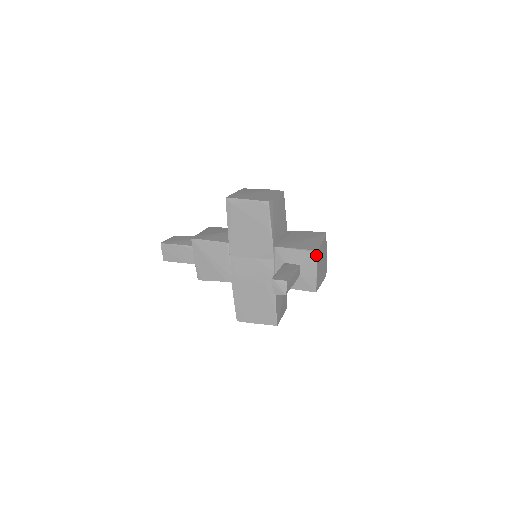
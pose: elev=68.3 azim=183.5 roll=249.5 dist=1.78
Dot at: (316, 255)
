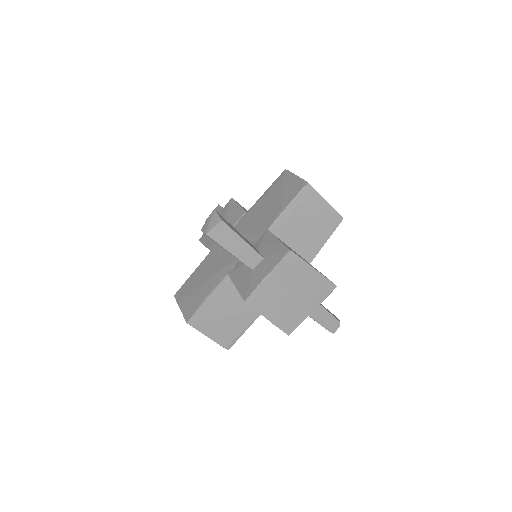
Dot at: (285, 254)
